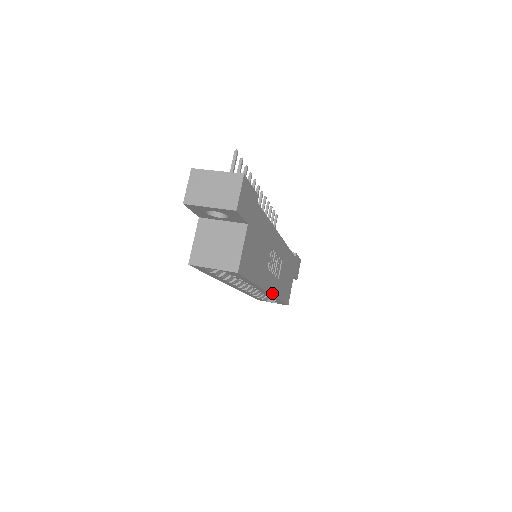
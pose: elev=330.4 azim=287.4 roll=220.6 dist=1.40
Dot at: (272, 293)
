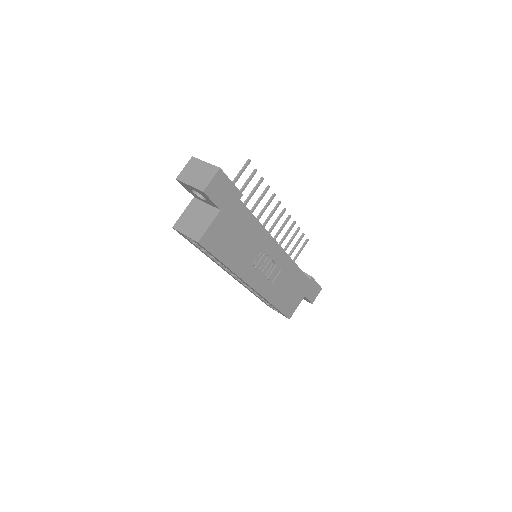
Dot at: (258, 291)
